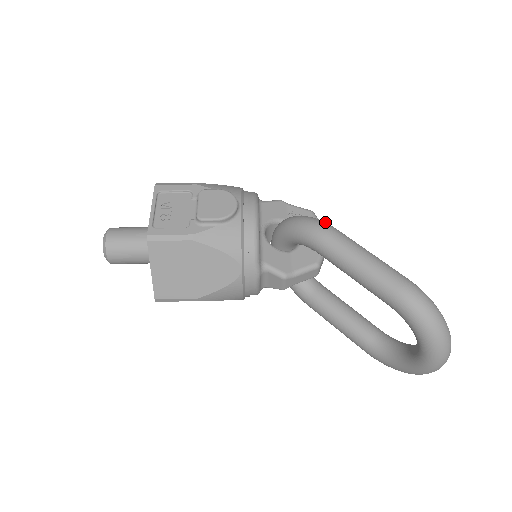
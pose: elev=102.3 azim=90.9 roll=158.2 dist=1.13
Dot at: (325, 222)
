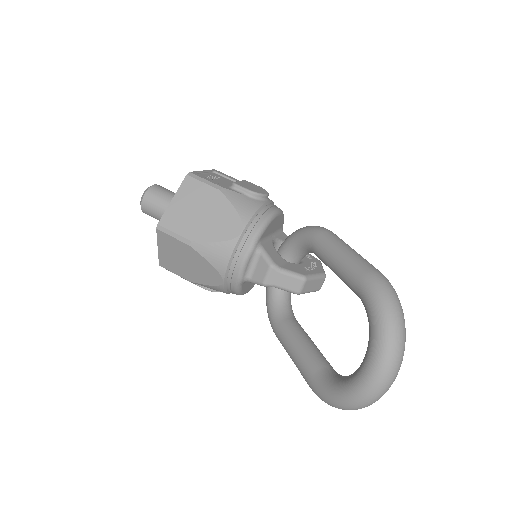
Dot at: occluded
